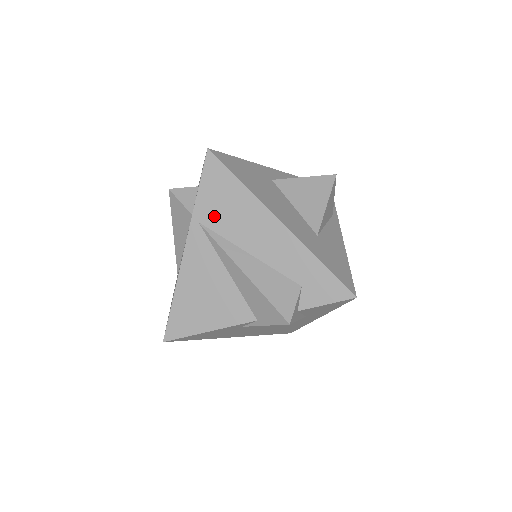
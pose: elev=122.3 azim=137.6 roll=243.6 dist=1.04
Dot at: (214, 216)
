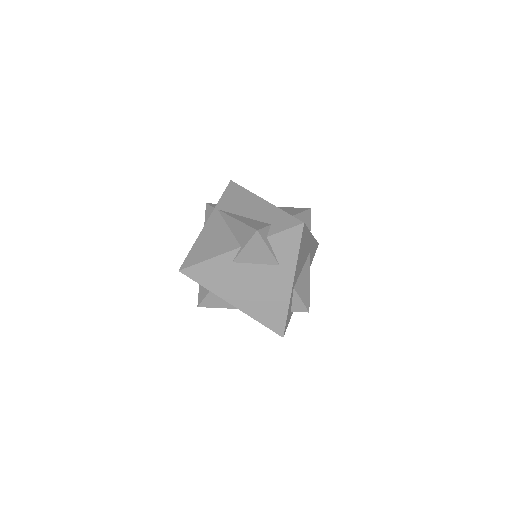
Dot at: (227, 205)
